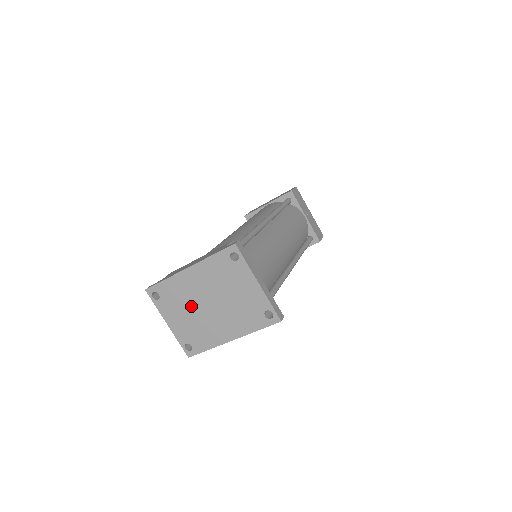
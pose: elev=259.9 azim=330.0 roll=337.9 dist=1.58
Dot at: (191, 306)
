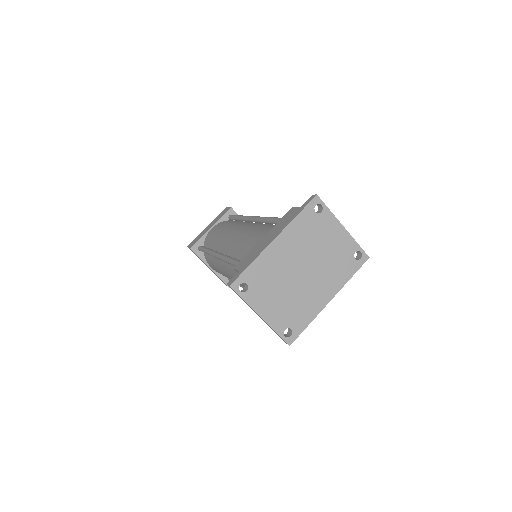
Dot at: (284, 281)
